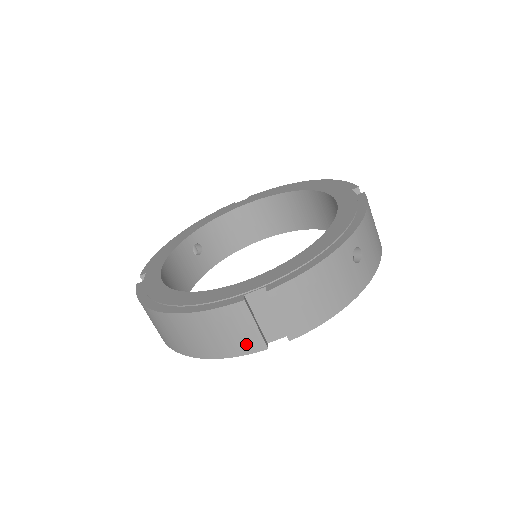
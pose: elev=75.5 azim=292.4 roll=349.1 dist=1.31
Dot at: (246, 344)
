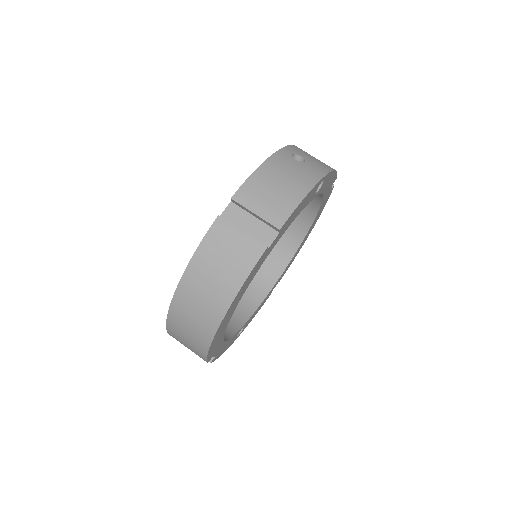
Dot at: (247, 256)
